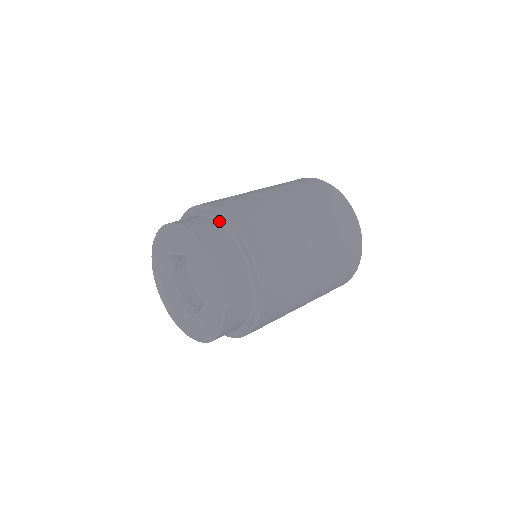
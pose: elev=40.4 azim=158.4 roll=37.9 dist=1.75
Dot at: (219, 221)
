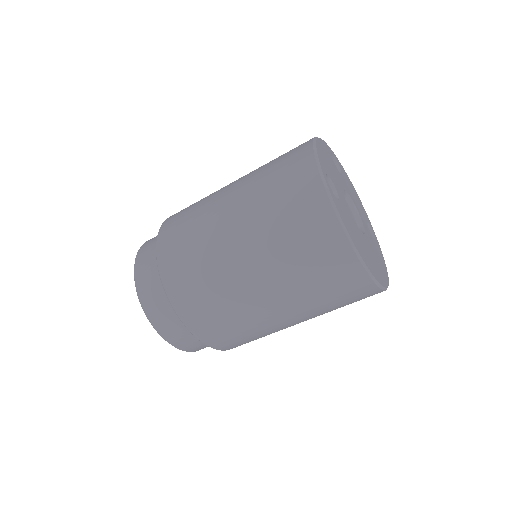
Dot at: occluded
